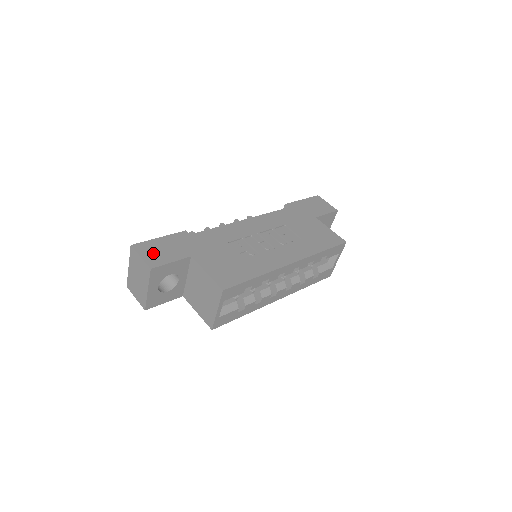
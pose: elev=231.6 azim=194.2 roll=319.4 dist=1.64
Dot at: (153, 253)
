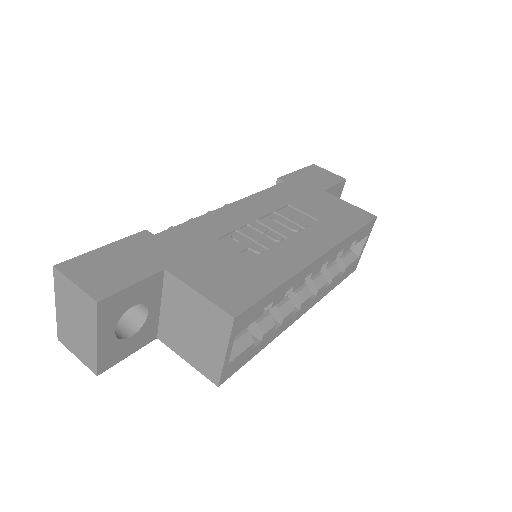
Dot at: (96, 273)
